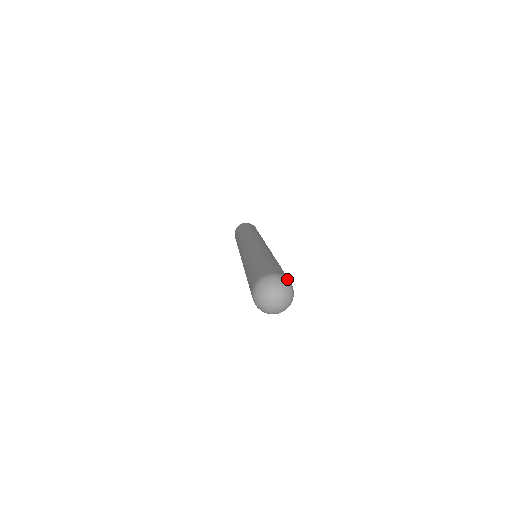
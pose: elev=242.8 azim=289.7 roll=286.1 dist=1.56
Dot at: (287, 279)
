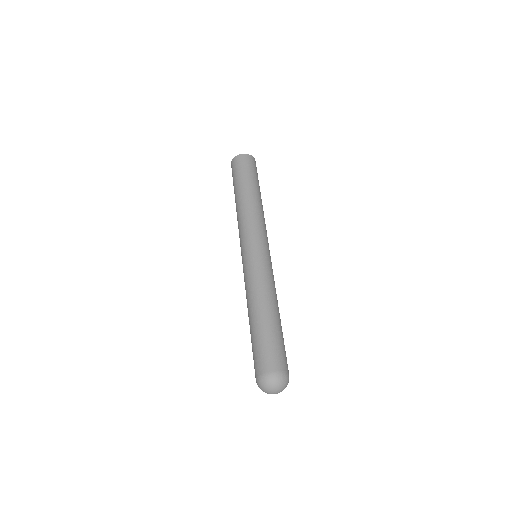
Dot at: (284, 374)
